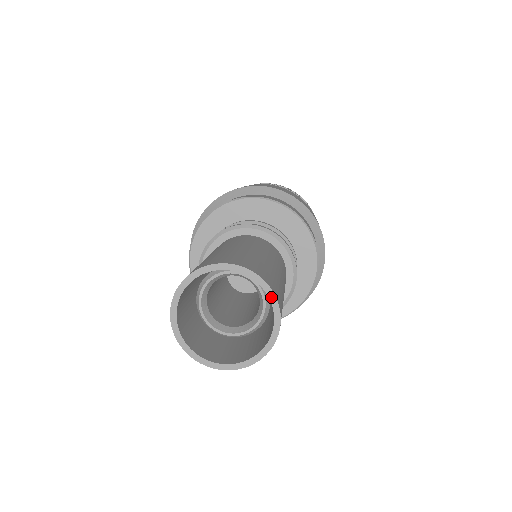
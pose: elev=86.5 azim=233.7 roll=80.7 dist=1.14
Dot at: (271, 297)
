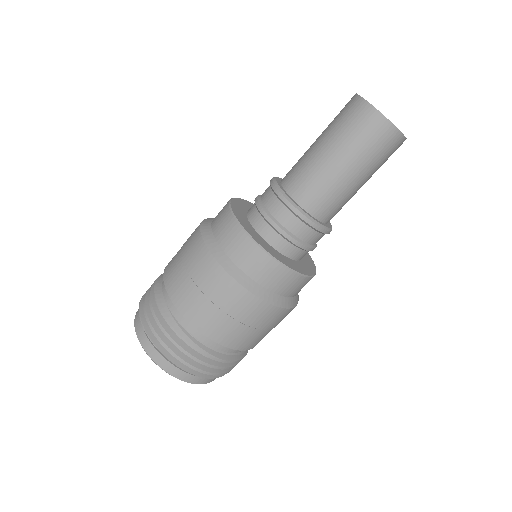
Dot at: occluded
